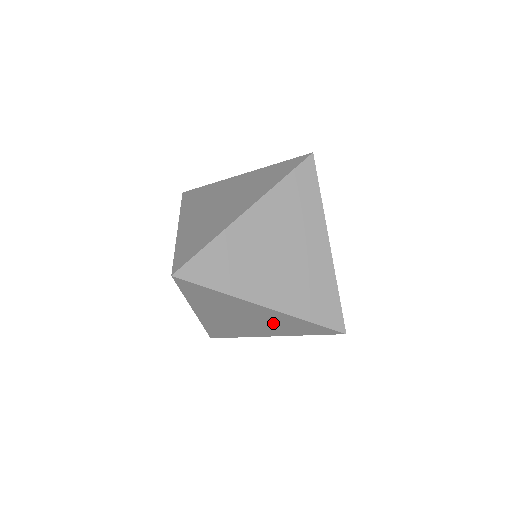
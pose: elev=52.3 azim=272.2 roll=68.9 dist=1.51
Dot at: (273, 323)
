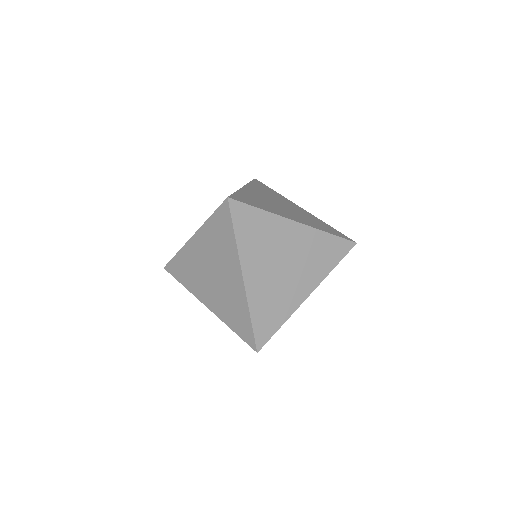
Dot at: occluded
